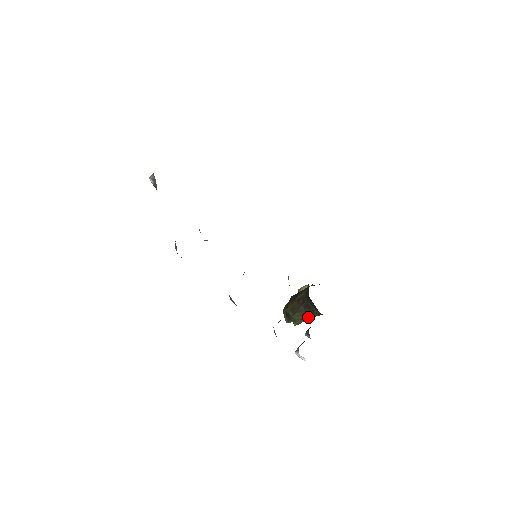
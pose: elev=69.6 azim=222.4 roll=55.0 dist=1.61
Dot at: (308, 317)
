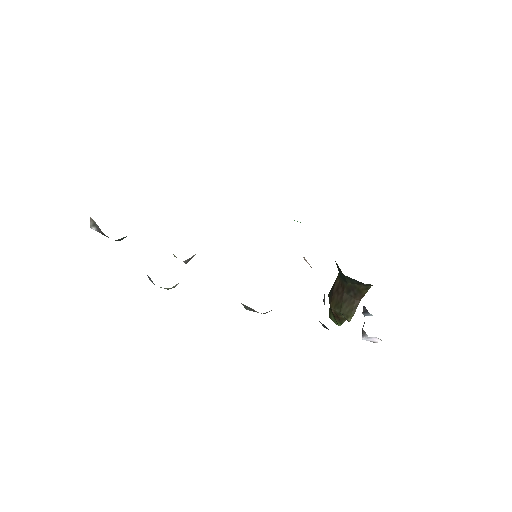
Dot at: (358, 301)
